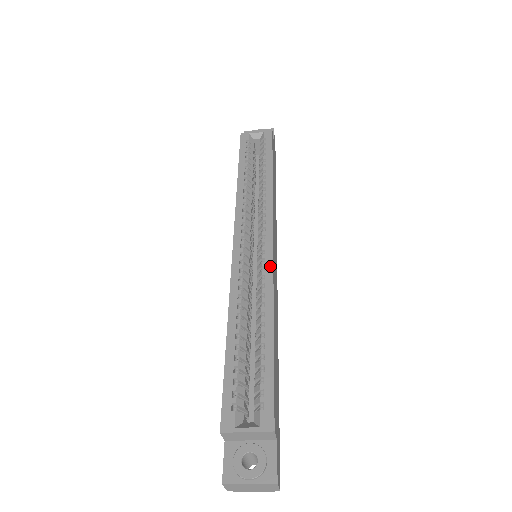
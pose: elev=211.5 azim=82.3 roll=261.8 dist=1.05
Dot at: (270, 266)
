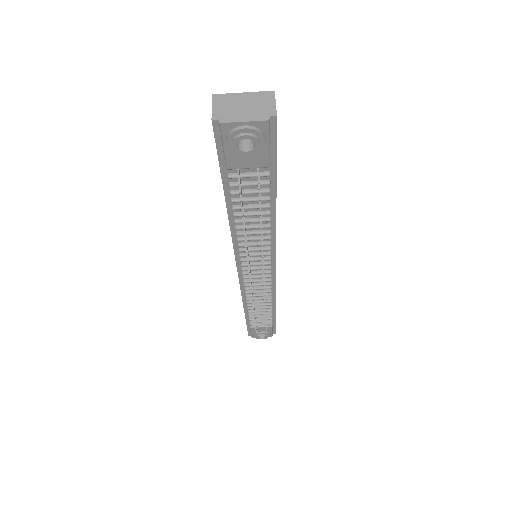
Dot at: occluded
